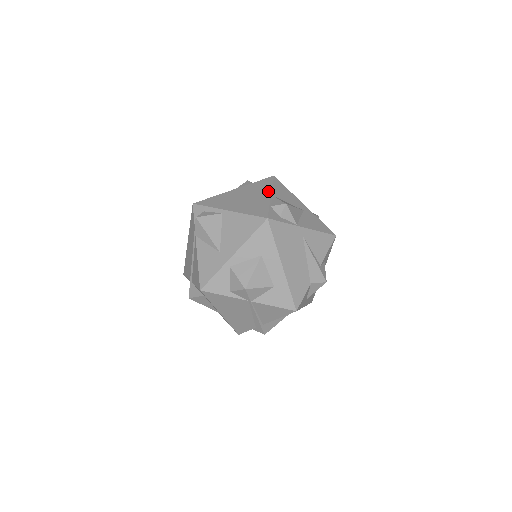
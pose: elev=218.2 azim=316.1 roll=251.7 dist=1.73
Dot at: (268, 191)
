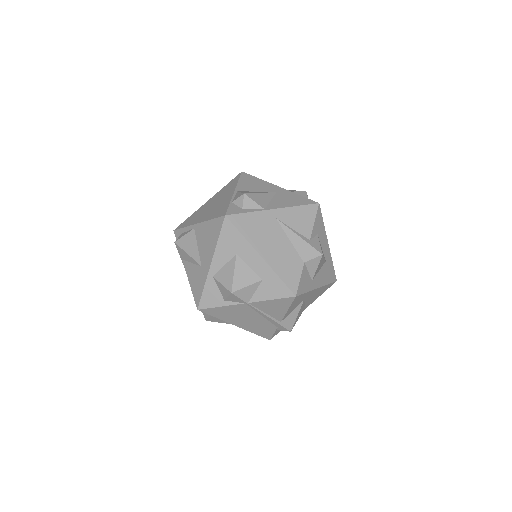
Dot at: (233, 189)
